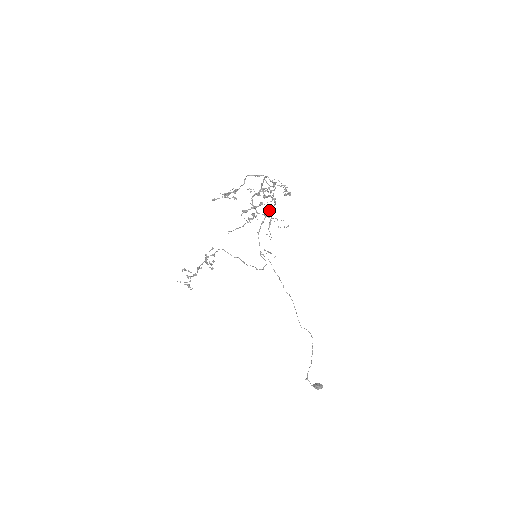
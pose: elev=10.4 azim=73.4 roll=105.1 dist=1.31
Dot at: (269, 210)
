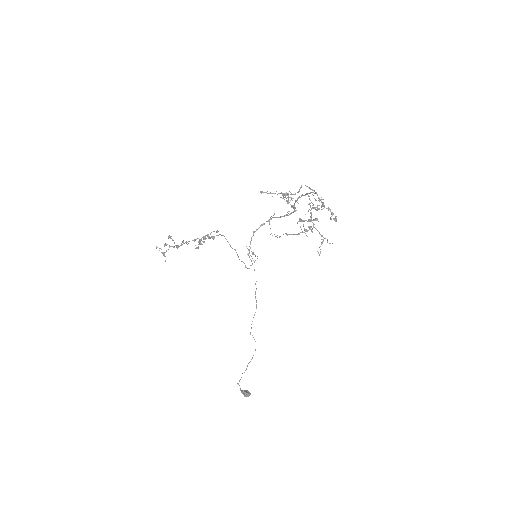
Dot at: occluded
